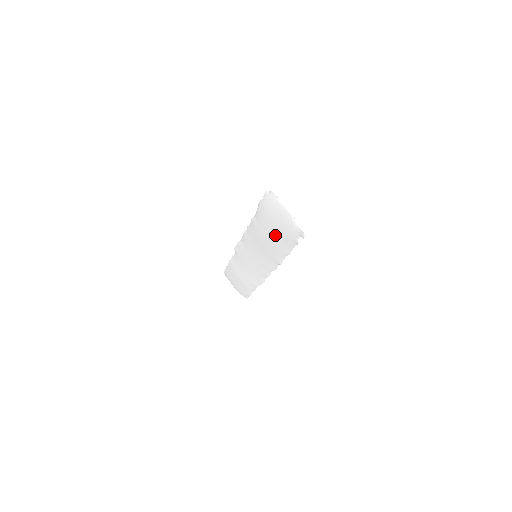
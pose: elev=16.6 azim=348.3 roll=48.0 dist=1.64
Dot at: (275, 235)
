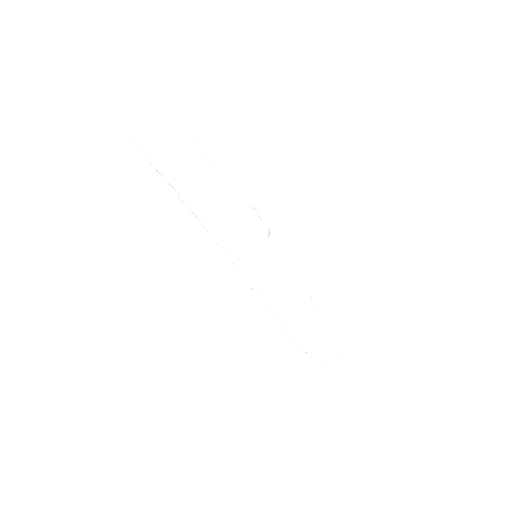
Dot at: (188, 171)
